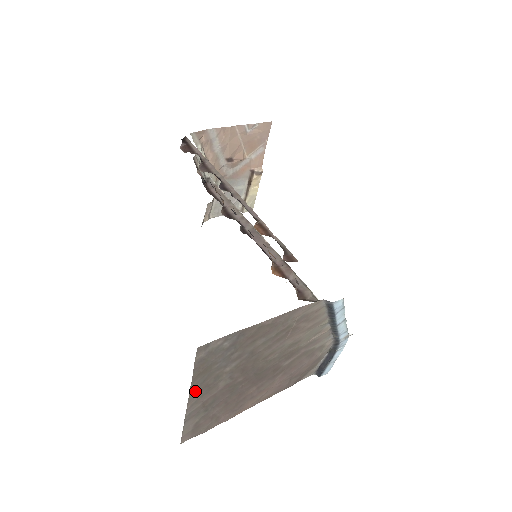
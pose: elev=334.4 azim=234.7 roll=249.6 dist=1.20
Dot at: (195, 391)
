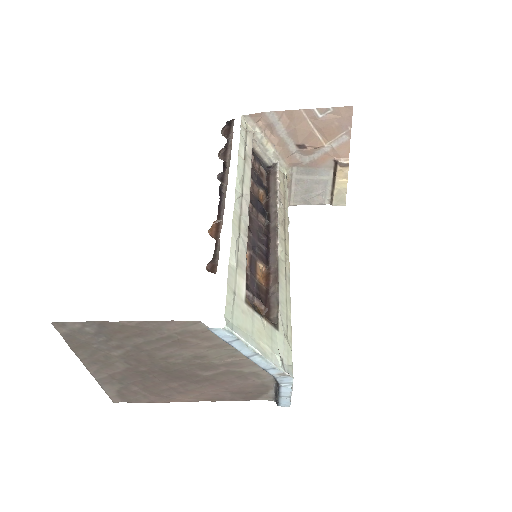
Dot at: (88, 361)
